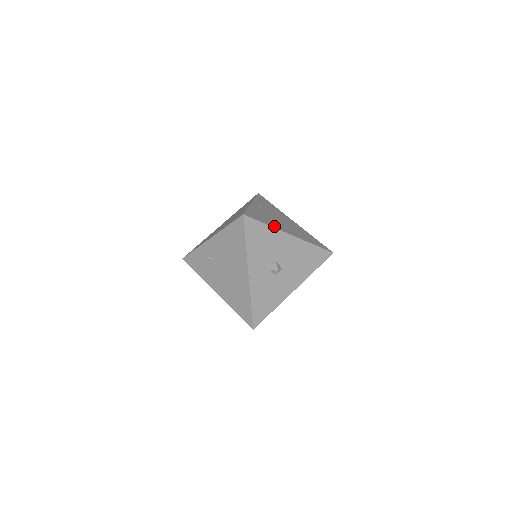
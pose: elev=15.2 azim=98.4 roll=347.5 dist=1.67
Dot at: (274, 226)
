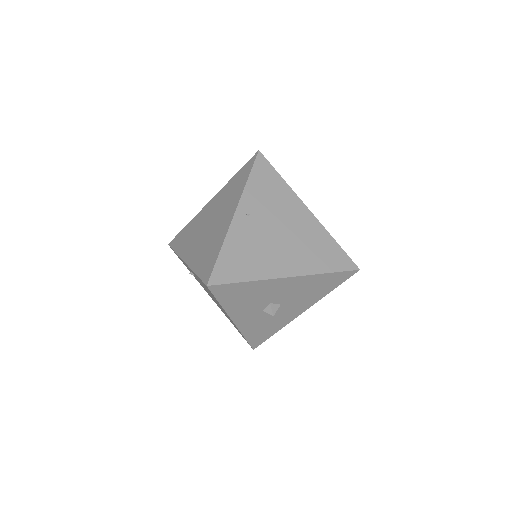
Dot at: (260, 274)
